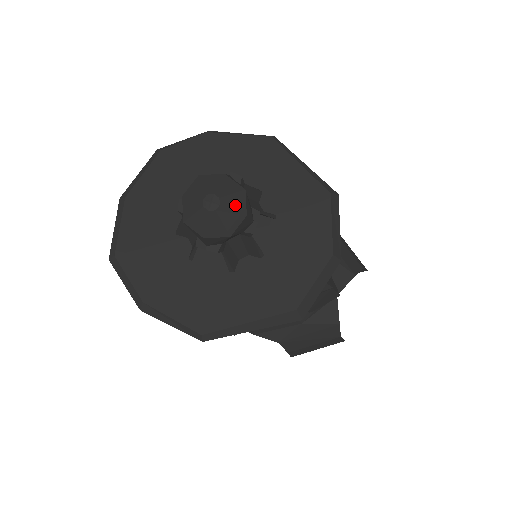
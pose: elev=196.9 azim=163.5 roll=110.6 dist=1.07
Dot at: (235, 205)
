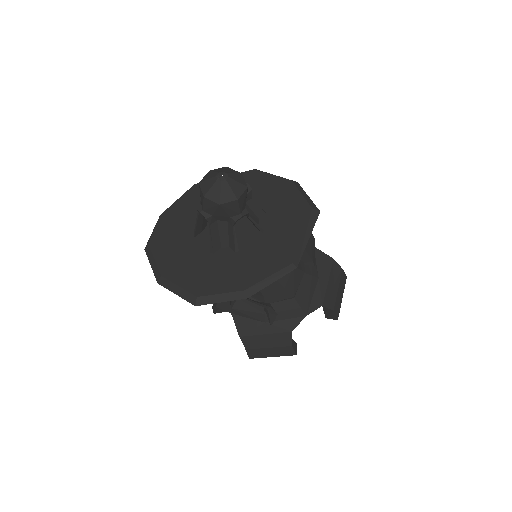
Dot at: (232, 172)
